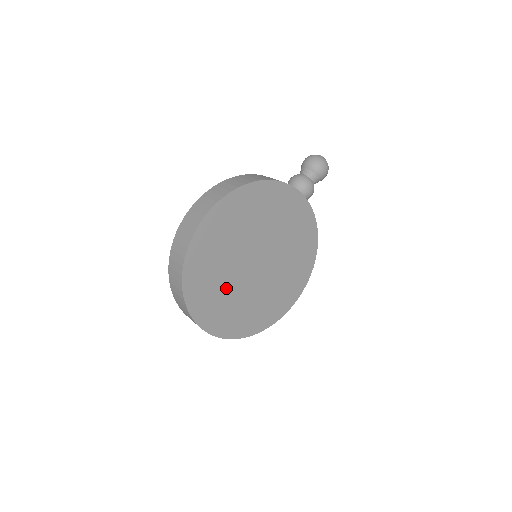
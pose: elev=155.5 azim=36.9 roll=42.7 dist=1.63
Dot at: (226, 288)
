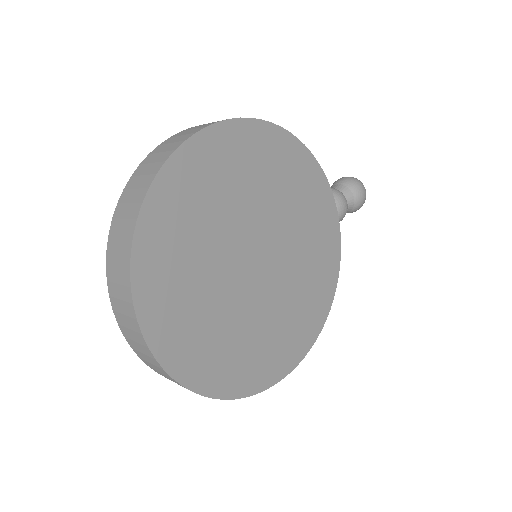
Dot at: (203, 269)
